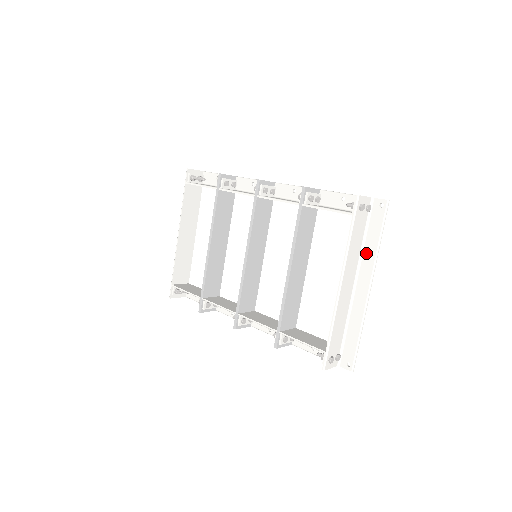
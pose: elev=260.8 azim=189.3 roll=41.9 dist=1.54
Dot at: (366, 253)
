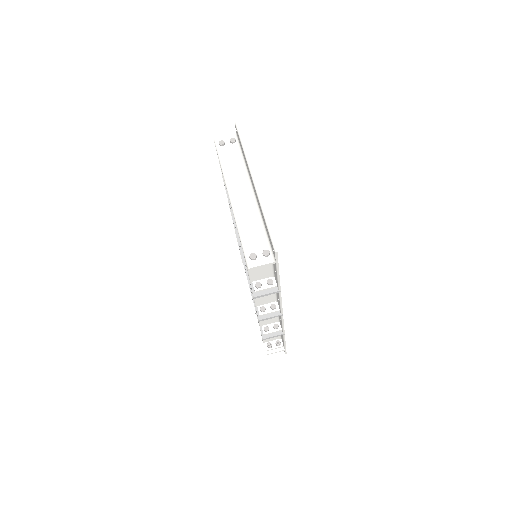
Dot at: (246, 165)
